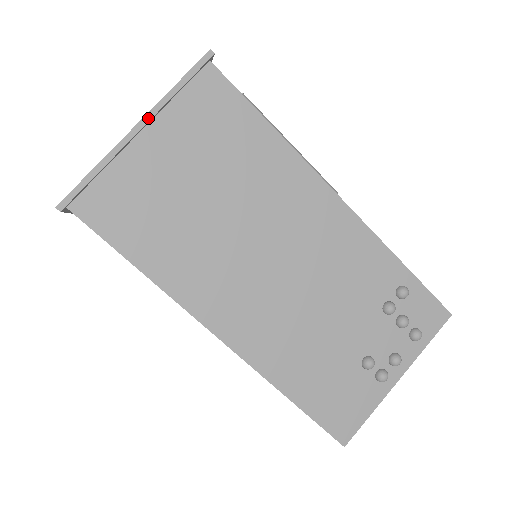
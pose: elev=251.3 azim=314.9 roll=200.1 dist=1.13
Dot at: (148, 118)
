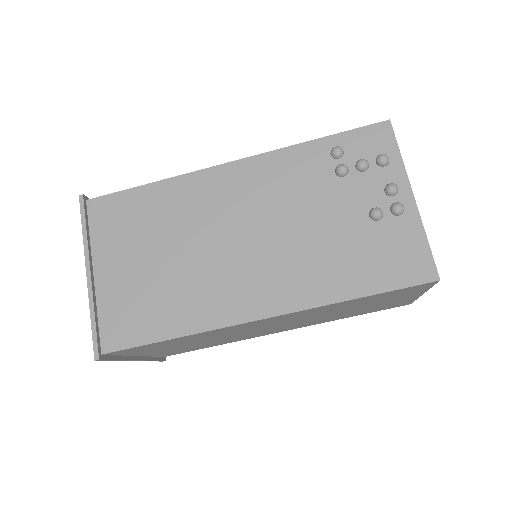
Dot at: (88, 262)
